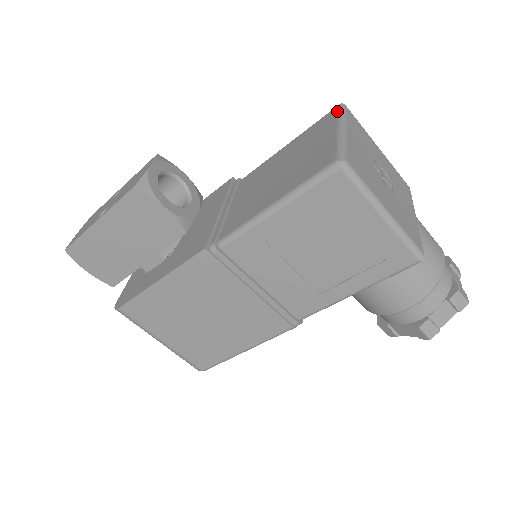
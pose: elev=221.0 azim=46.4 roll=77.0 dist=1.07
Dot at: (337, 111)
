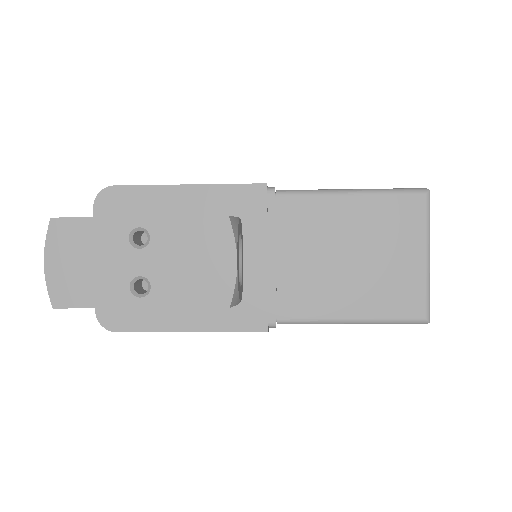
Dot at: (426, 209)
